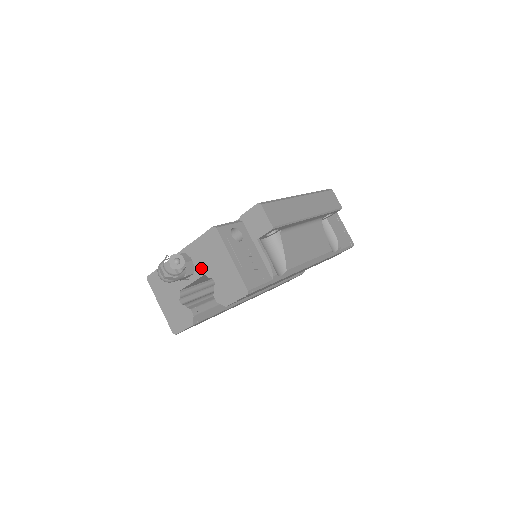
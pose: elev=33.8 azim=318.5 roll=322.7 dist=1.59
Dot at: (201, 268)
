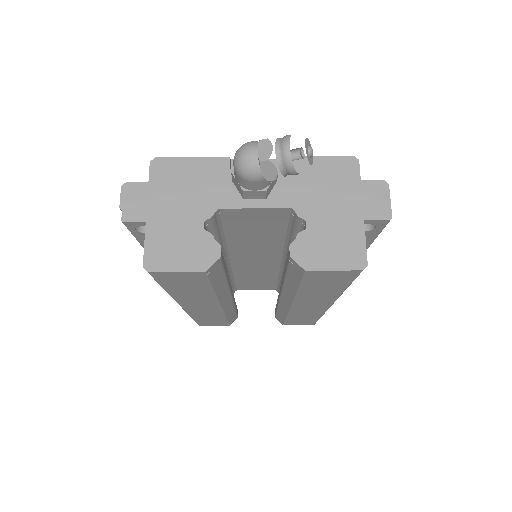
Dot at: (291, 196)
